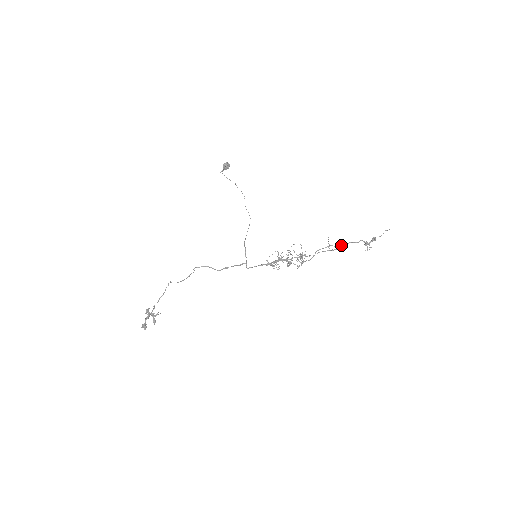
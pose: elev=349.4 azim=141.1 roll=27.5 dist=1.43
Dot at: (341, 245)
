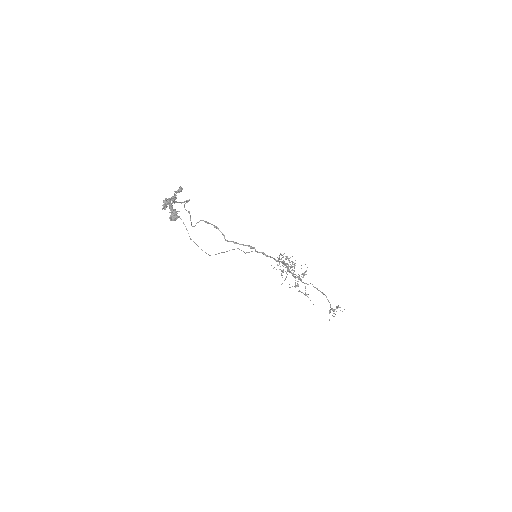
Dot at: (322, 292)
